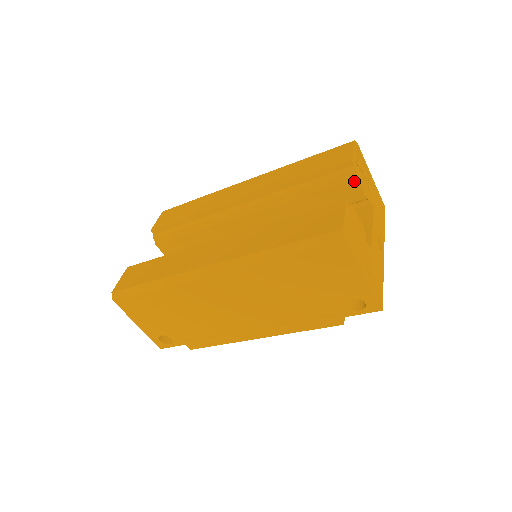
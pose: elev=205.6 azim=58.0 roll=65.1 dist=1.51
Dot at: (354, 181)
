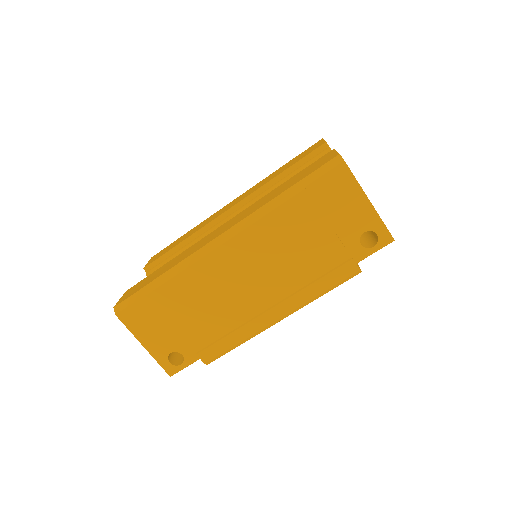
Dot at: occluded
